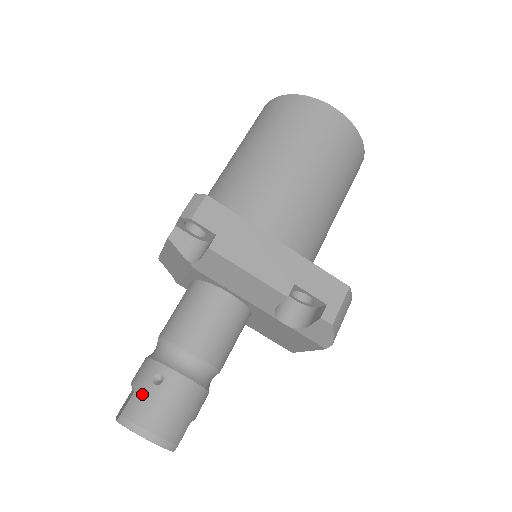
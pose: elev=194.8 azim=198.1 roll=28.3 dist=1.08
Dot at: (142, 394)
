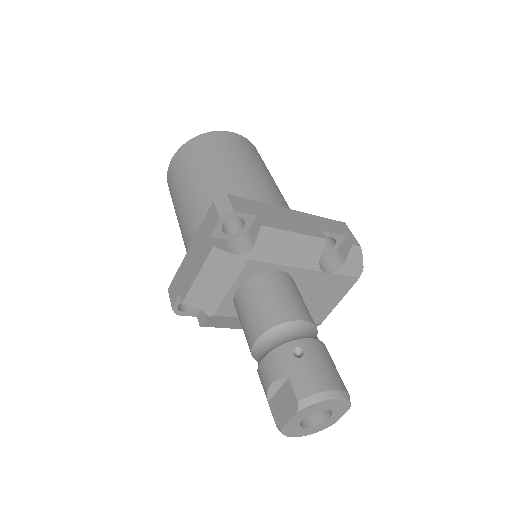
Dot at: (299, 371)
